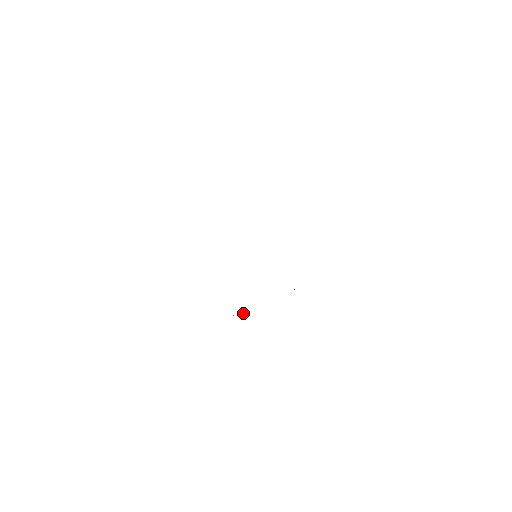
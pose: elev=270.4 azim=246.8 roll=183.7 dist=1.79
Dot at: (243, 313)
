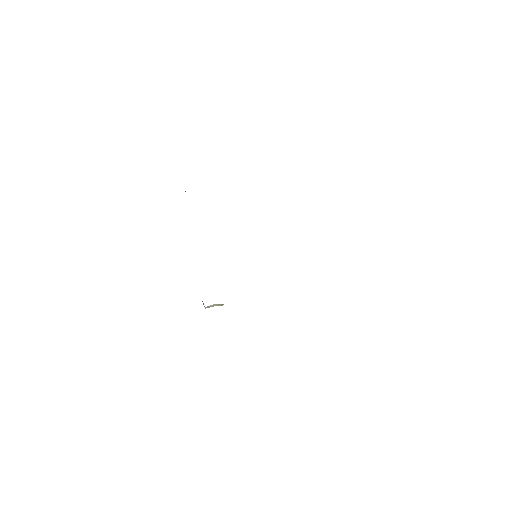
Dot at: (214, 305)
